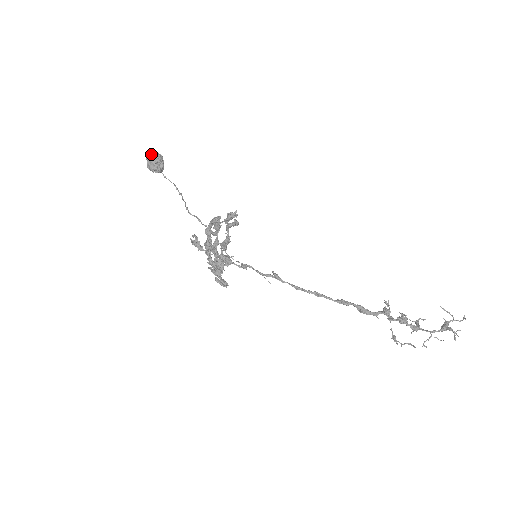
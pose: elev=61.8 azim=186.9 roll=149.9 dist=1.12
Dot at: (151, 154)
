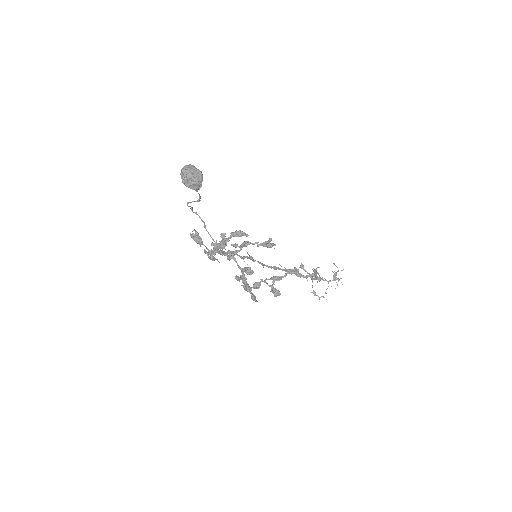
Dot at: (192, 170)
